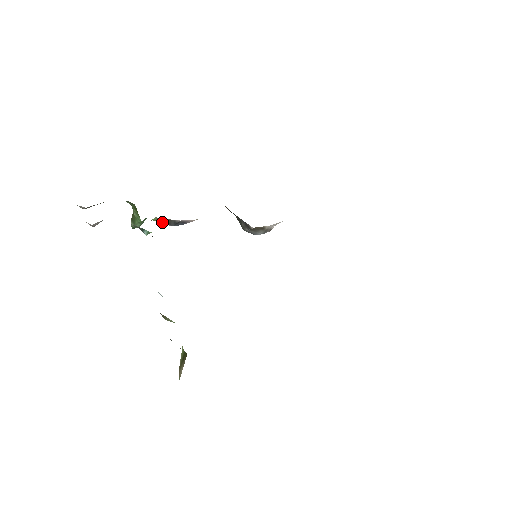
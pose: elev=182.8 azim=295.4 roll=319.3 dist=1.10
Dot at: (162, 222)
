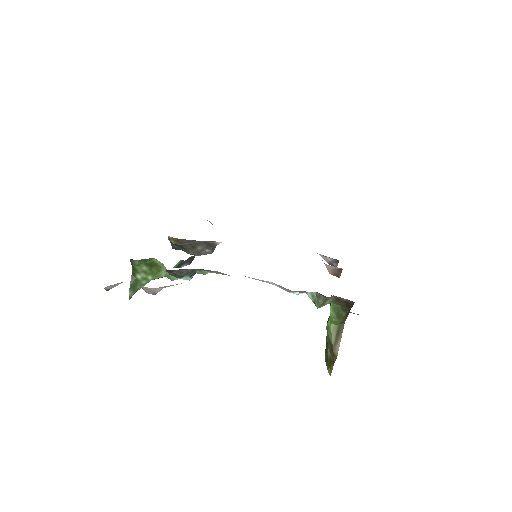
Dot at: (180, 265)
